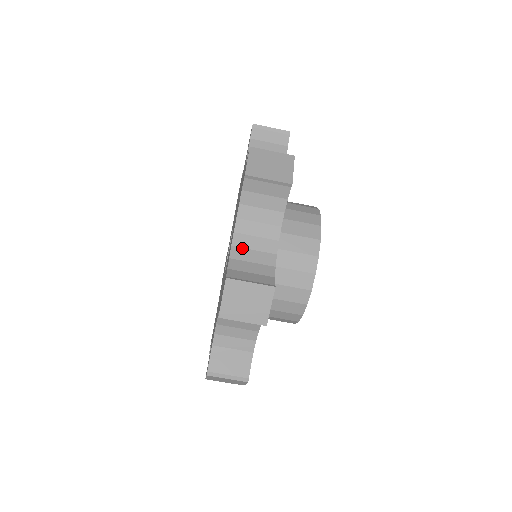
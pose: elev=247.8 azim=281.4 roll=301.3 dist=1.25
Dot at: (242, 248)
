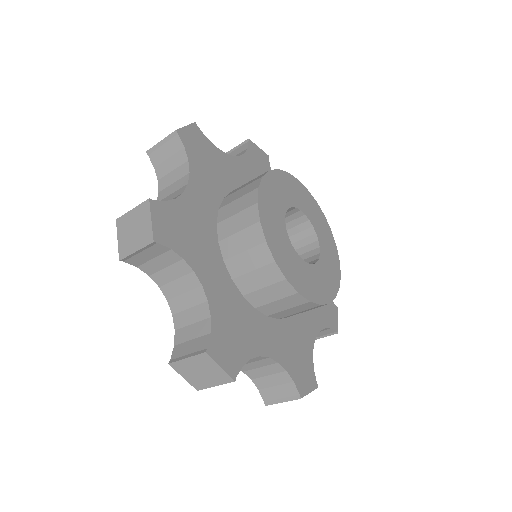
Dot at: (251, 370)
